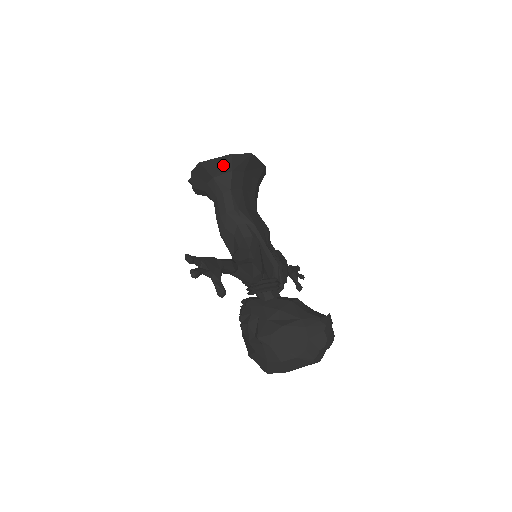
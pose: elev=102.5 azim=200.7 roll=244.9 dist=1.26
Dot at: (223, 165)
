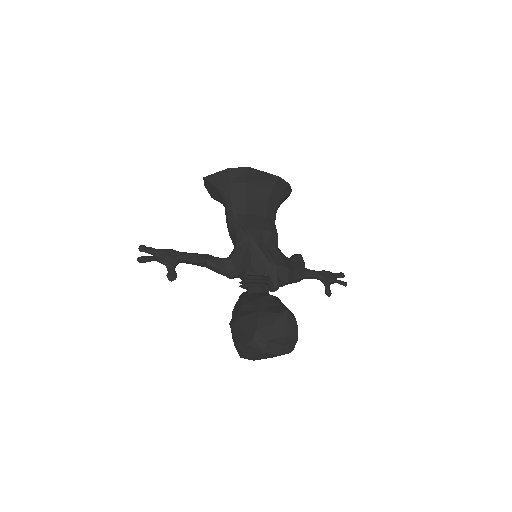
Dot at: (223, 178)
